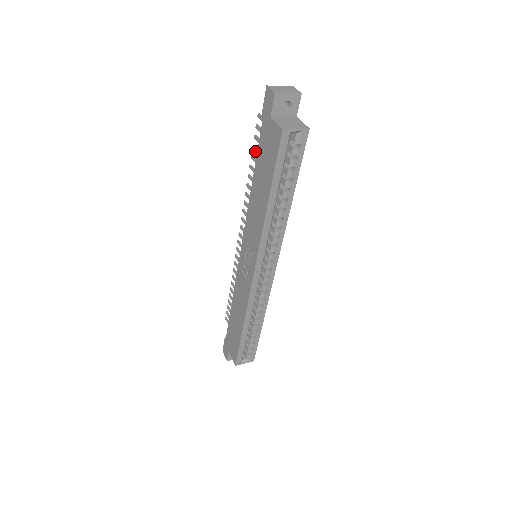
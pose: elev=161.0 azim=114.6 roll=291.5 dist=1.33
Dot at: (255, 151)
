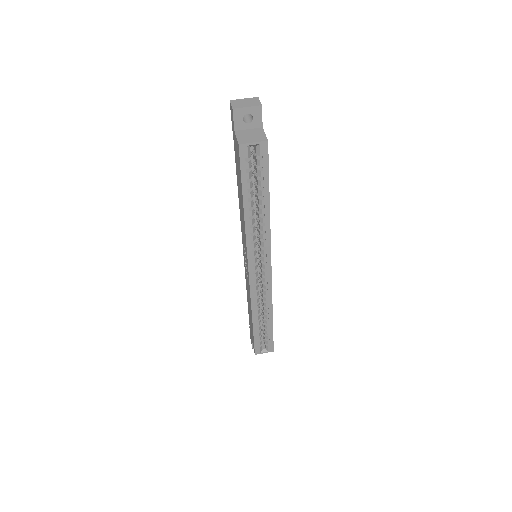
Dot at: occluded
